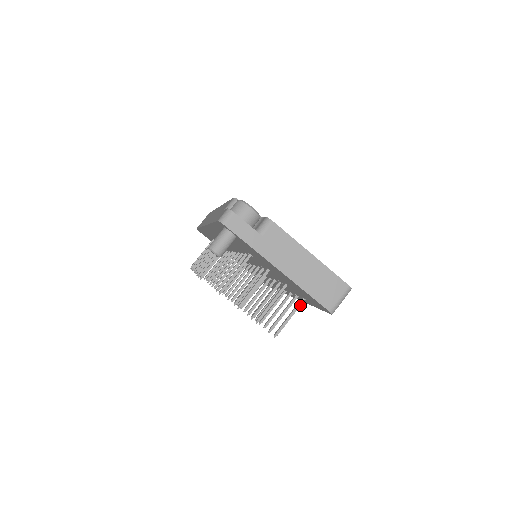
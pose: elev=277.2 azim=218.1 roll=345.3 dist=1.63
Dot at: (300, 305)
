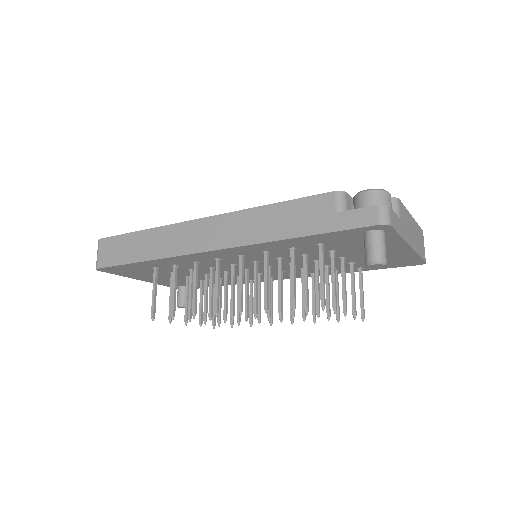
Dot at: (362, 276)
